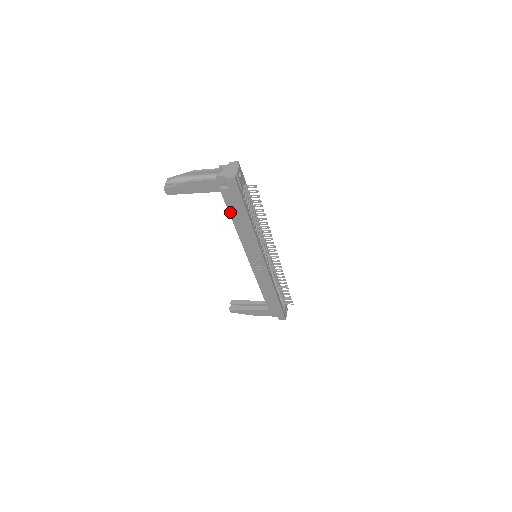
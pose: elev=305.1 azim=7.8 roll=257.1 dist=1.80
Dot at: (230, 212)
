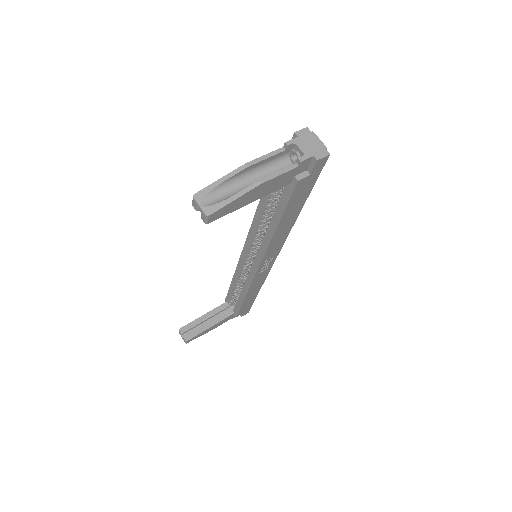
Dot at: (285, 210)
